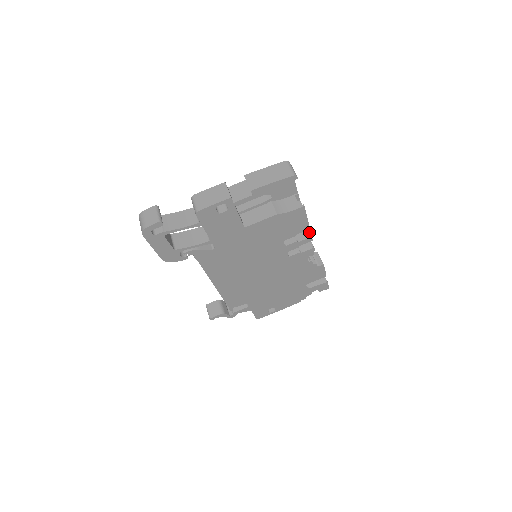
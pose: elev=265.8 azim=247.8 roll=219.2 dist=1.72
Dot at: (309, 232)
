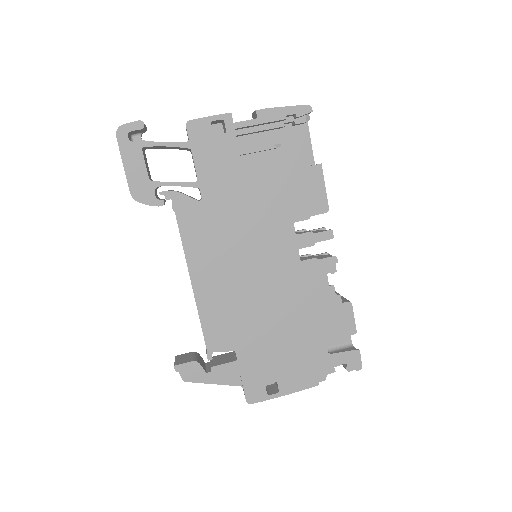
Dot at: occluded
